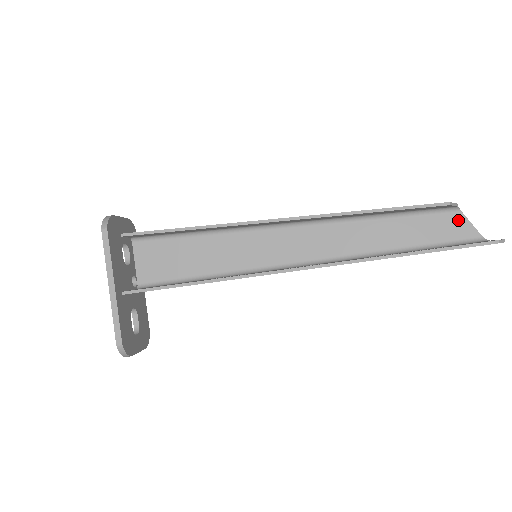
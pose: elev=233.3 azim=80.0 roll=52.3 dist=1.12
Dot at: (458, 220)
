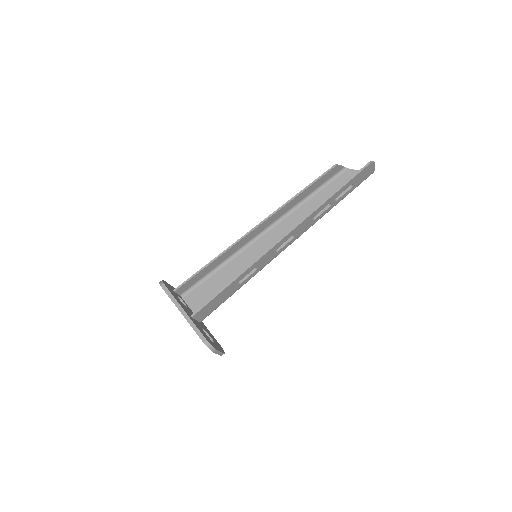
Dot at: (350, 173)
